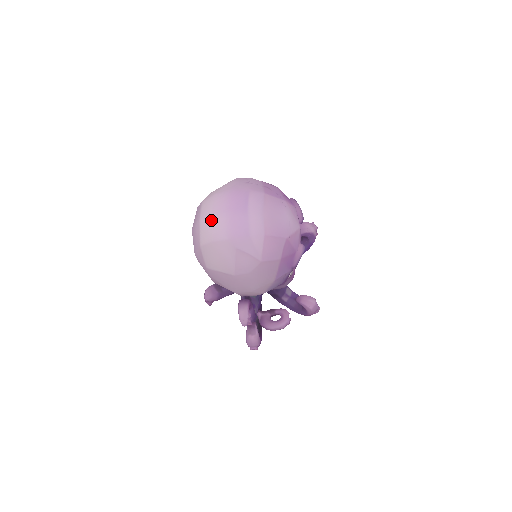
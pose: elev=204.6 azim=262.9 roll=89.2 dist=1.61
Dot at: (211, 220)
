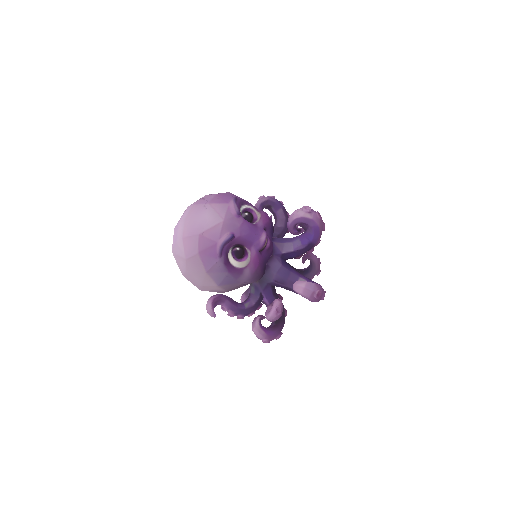
Dot at: occluded
